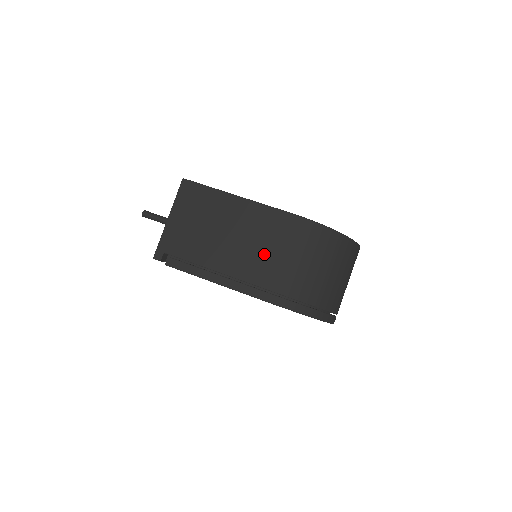
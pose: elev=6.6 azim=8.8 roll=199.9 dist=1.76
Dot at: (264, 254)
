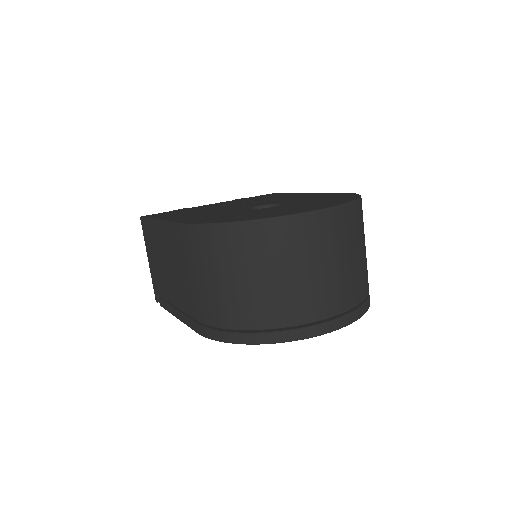
Dot at: (184, 280)
